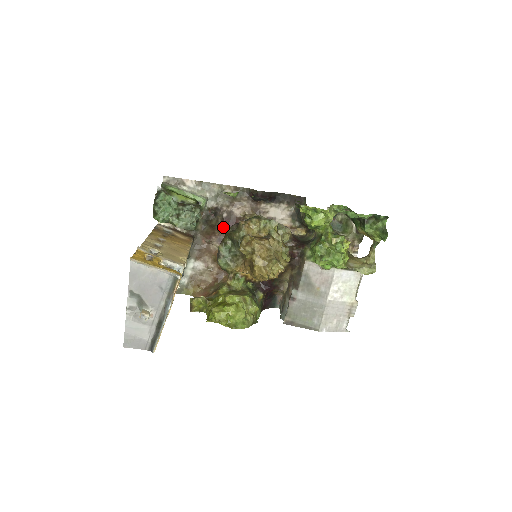
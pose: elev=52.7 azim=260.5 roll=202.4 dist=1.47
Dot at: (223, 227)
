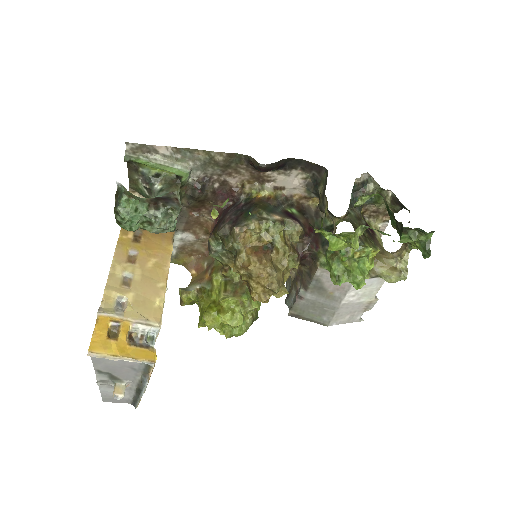
Dot at: (215, 199)
